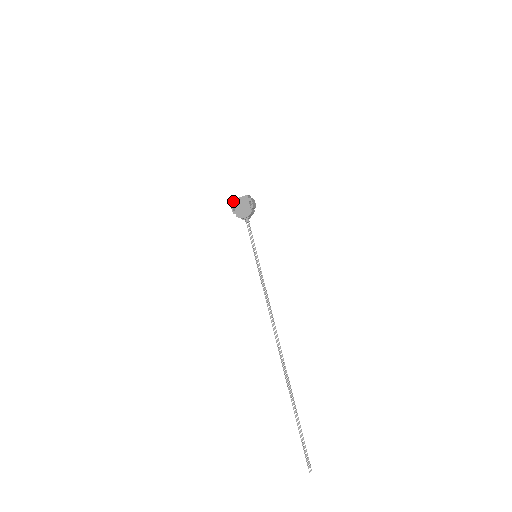
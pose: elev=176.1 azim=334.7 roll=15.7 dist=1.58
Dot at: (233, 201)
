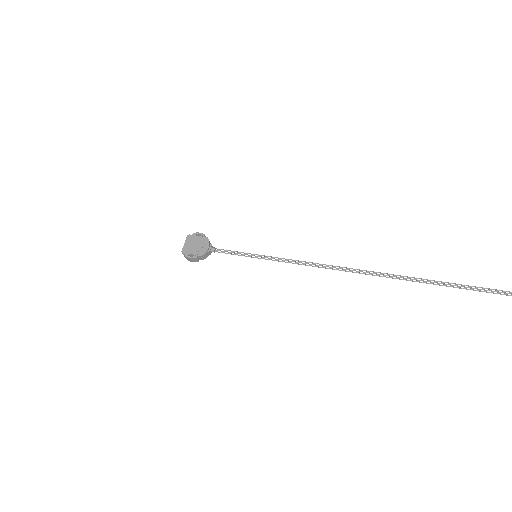
Dot at: (183, 252)
